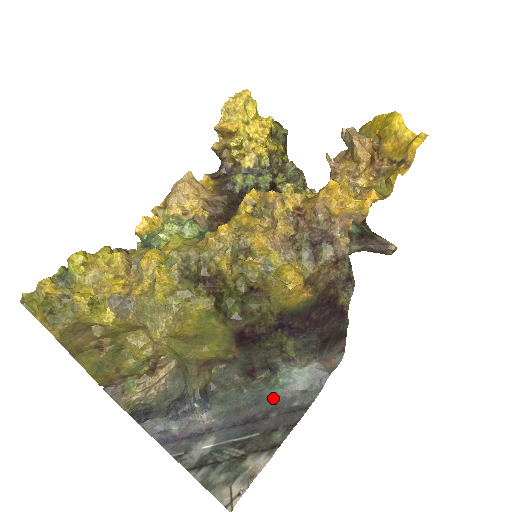
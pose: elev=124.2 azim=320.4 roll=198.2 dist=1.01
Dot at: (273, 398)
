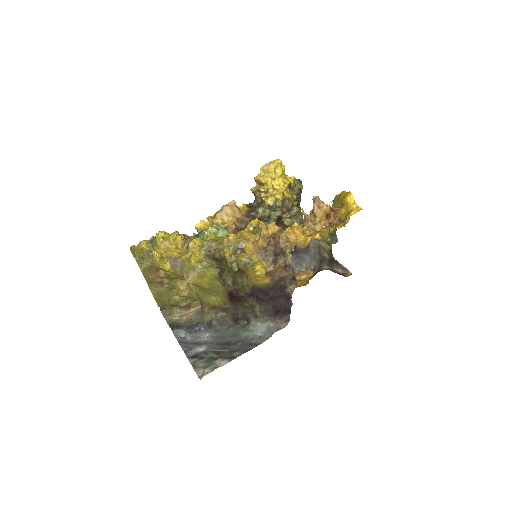
Dot at: (243, 336)
